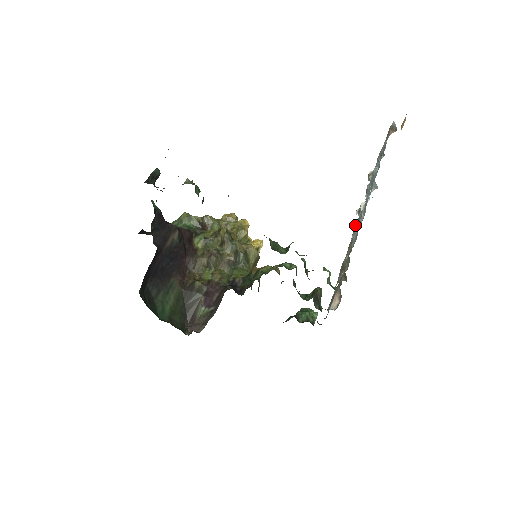
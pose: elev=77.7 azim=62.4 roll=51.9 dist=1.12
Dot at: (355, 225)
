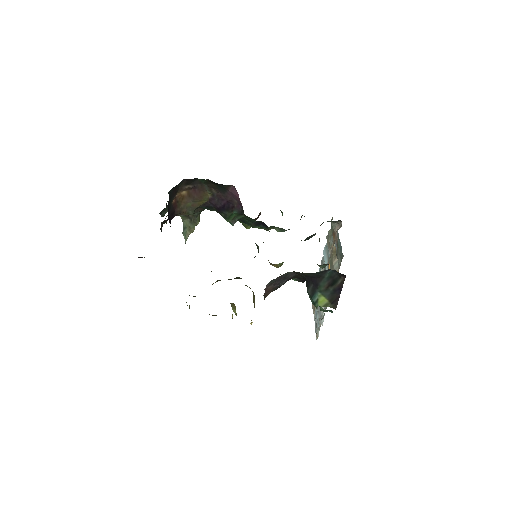
Dot at: occluded
